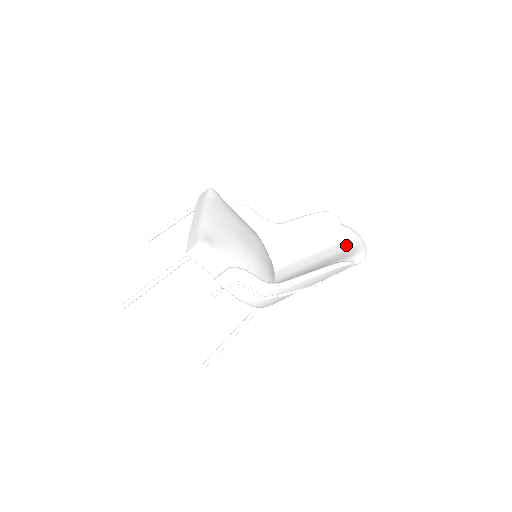
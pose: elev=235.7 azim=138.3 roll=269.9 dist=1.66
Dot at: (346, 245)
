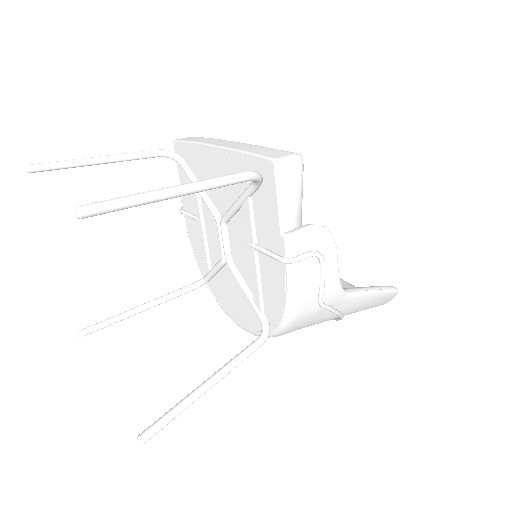
Dot at: (346, 286)
